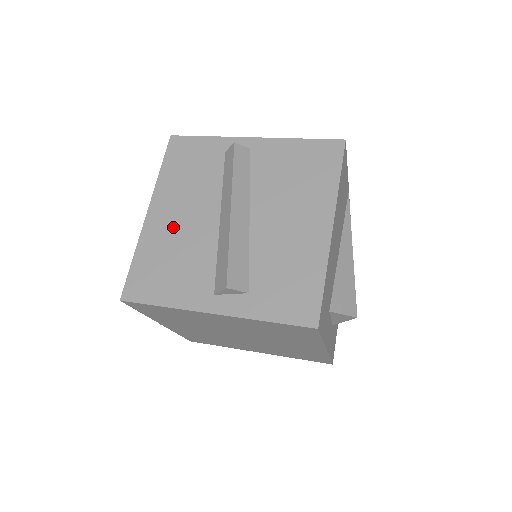
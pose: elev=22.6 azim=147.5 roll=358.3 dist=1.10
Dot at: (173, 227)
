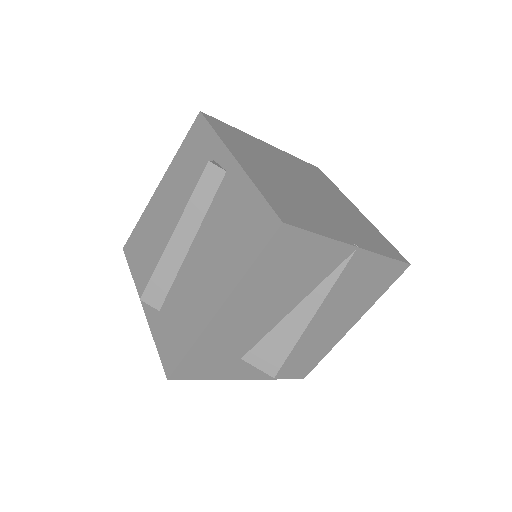
Dot at: (161, 213)
